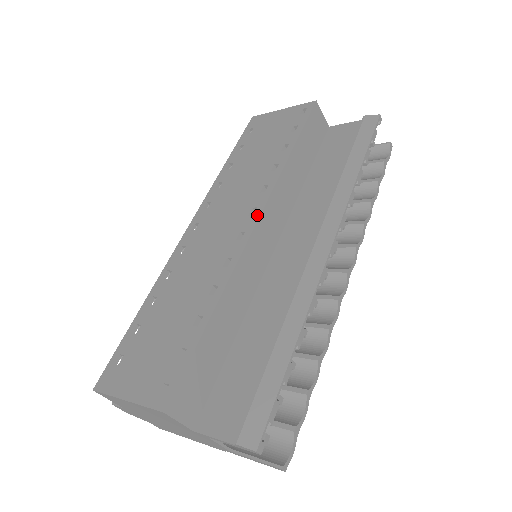
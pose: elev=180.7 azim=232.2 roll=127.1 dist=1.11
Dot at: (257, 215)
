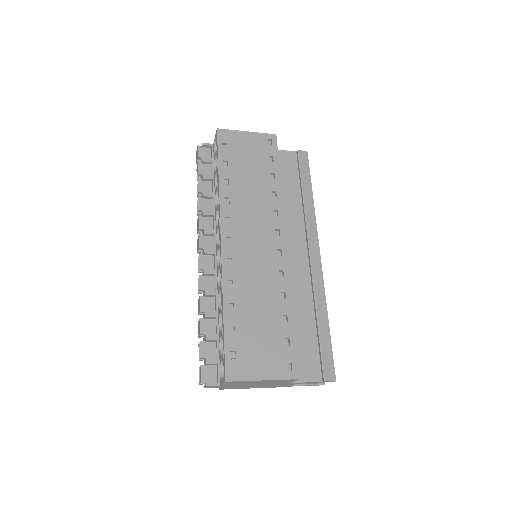
Dot at: (284, 236)
